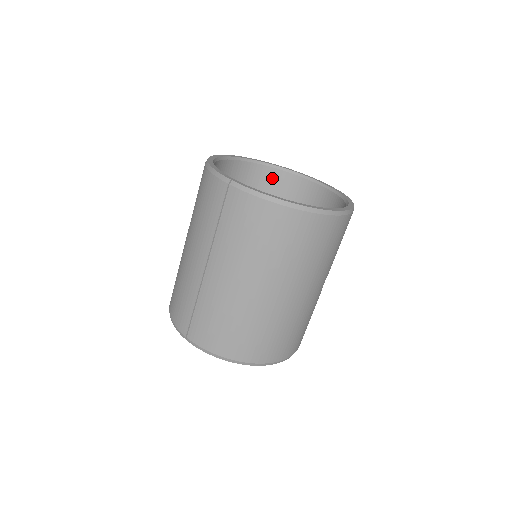
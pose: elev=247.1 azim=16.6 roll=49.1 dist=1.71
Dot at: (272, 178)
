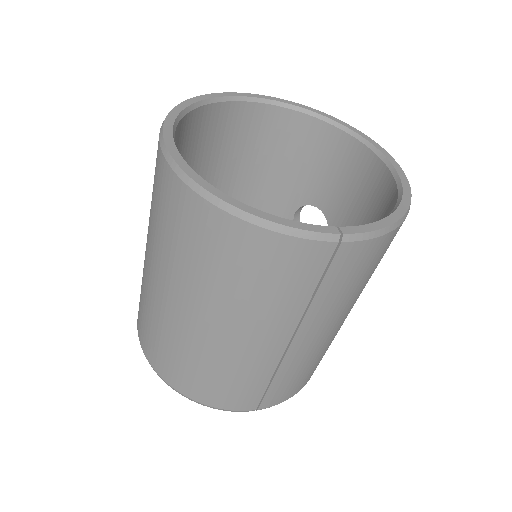
Dot at: (196, 124)
